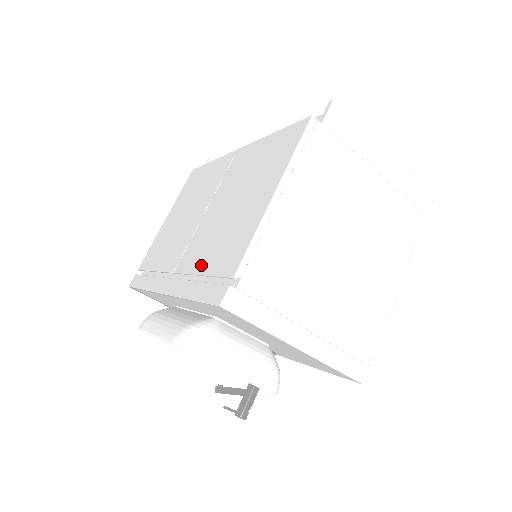
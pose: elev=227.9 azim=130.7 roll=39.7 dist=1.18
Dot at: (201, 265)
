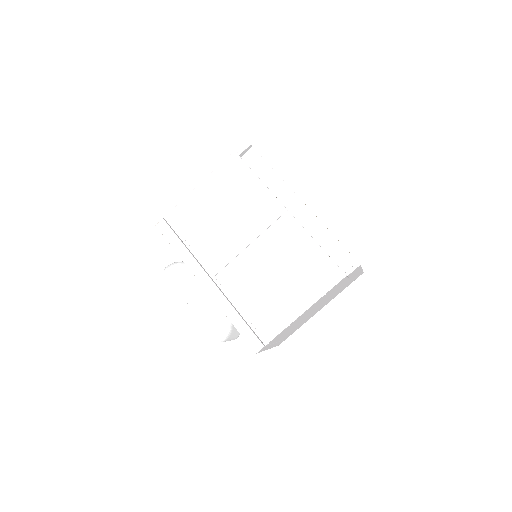
Dot at: (243, 303)
